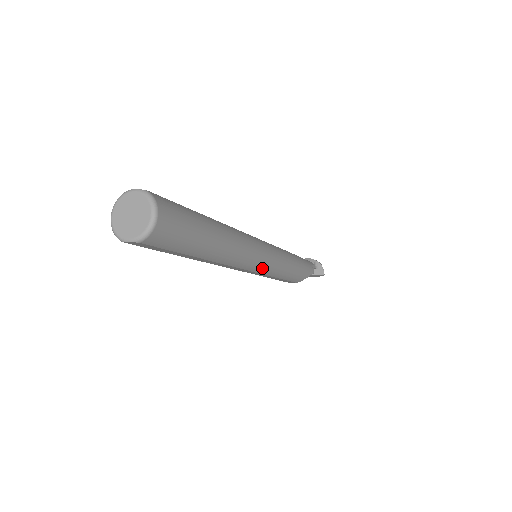
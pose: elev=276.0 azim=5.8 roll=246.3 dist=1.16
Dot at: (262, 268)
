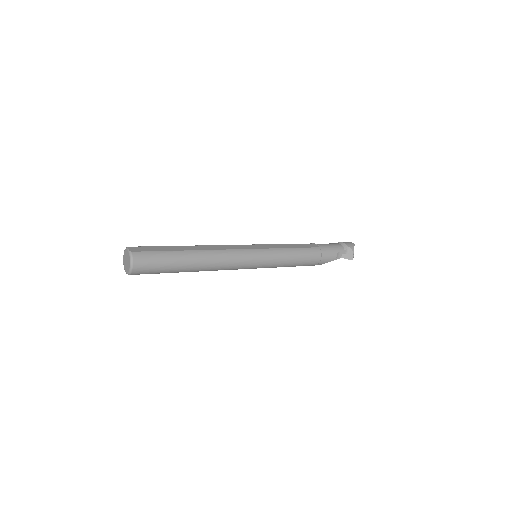
Dot at: (252, 268)
